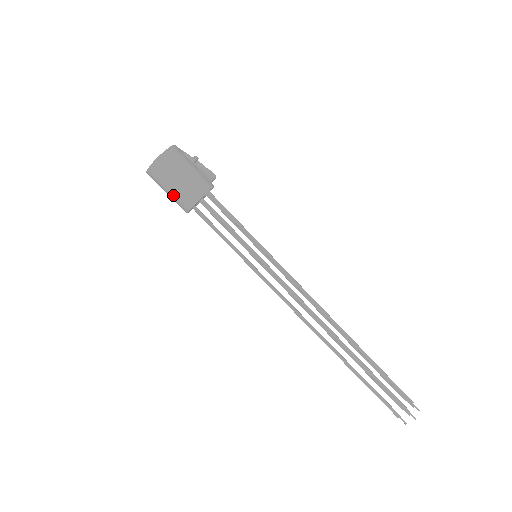
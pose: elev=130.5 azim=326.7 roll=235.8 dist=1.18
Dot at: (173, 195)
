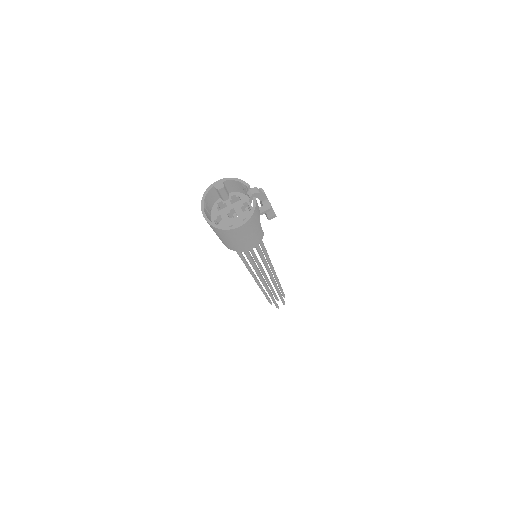
Dot at: occluded
